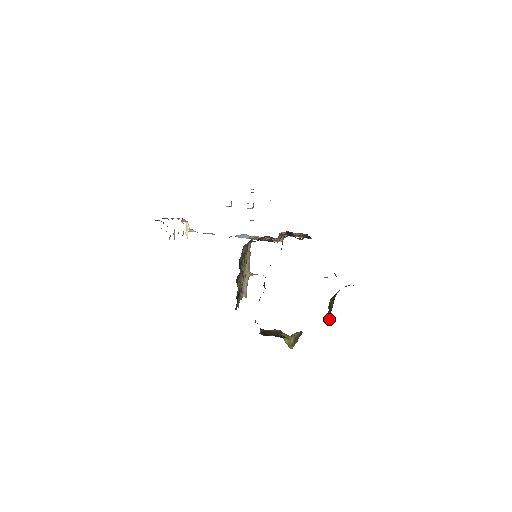
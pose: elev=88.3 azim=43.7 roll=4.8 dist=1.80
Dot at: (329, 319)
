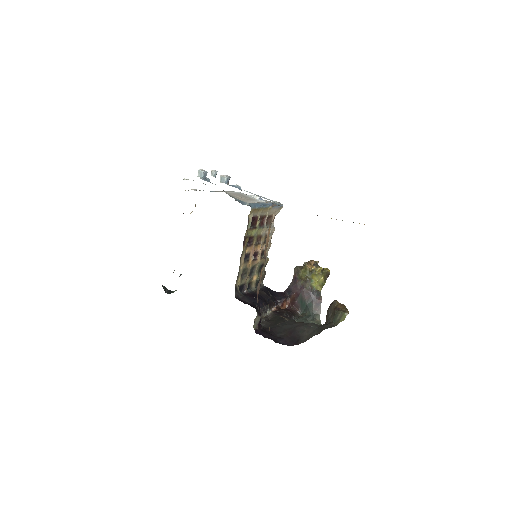
Dot at: occluded
